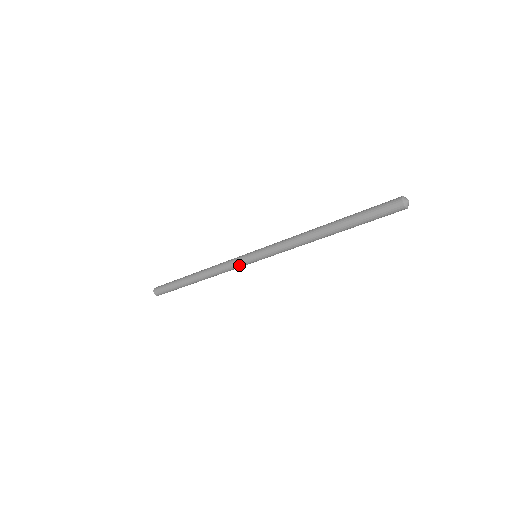
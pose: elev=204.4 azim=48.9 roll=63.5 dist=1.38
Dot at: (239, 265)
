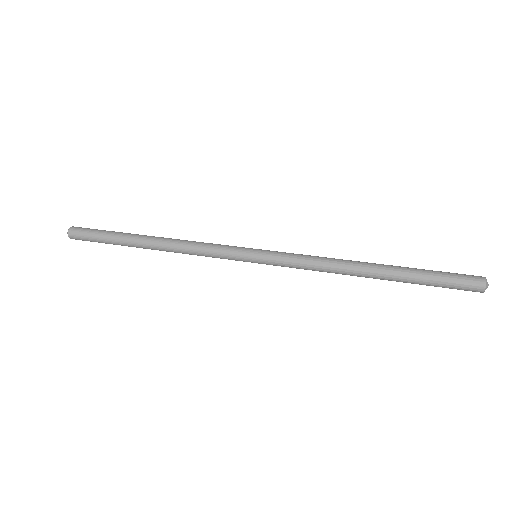
Dot at: (228, 259)
